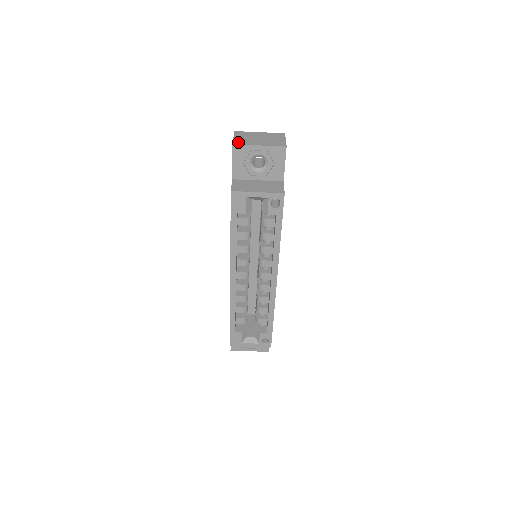
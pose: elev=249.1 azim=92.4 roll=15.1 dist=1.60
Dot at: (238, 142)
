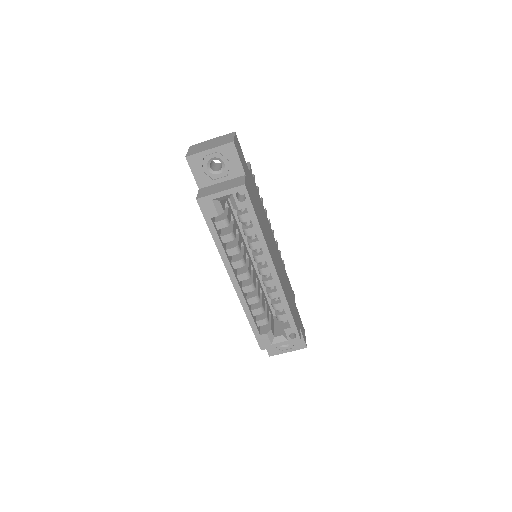
Dot at: (190, 153)
